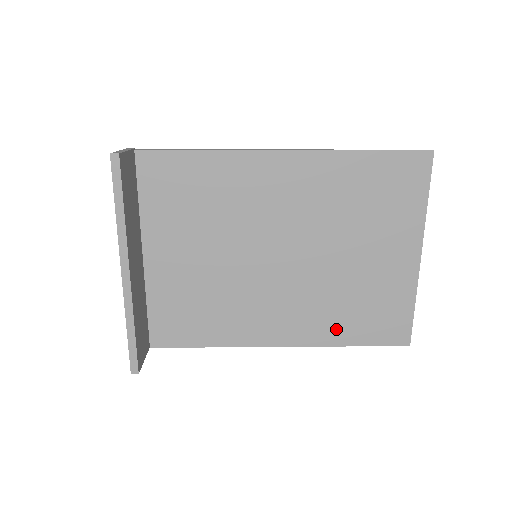
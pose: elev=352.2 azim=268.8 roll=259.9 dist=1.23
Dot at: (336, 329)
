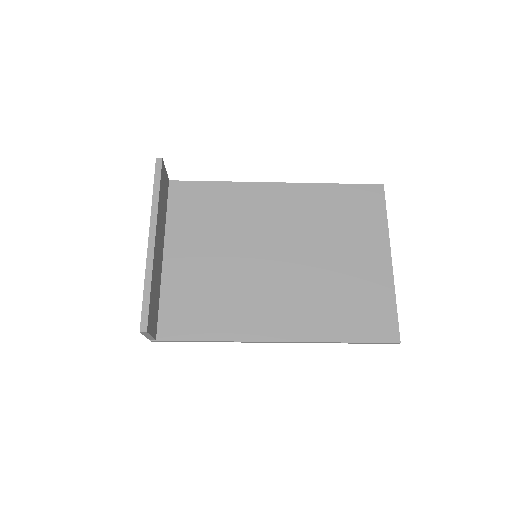
Dot at: (329, 324)
